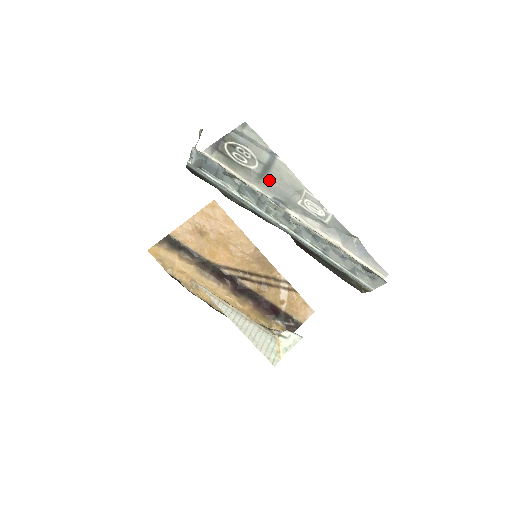
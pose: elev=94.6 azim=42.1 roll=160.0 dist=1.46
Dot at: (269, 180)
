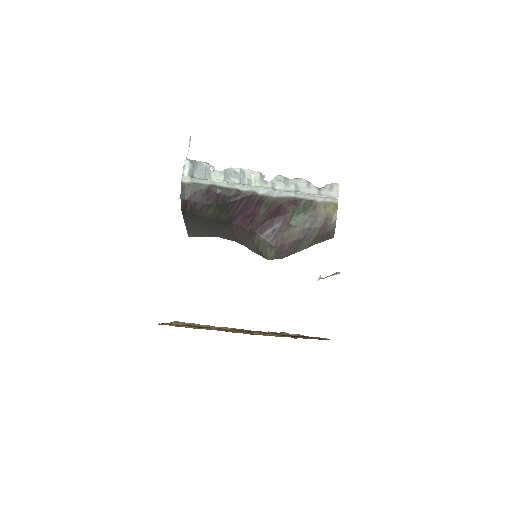
Dot at: occluded
